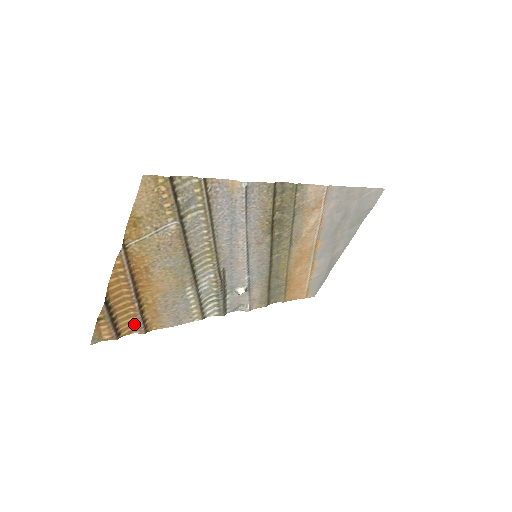
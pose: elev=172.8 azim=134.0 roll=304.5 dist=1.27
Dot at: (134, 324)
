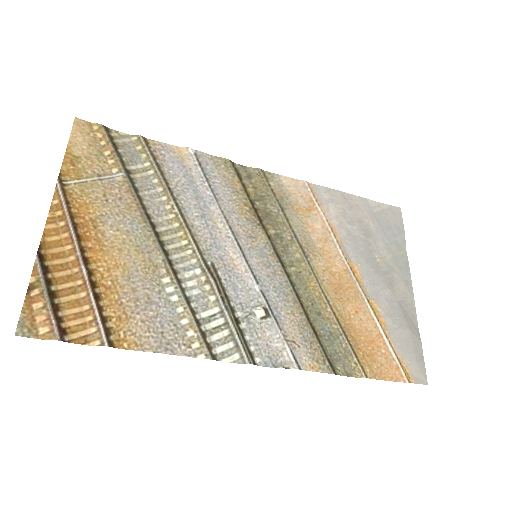
Dot at: (88, 322)
